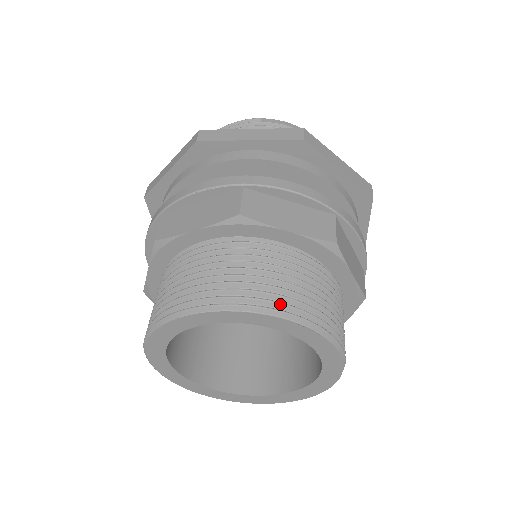
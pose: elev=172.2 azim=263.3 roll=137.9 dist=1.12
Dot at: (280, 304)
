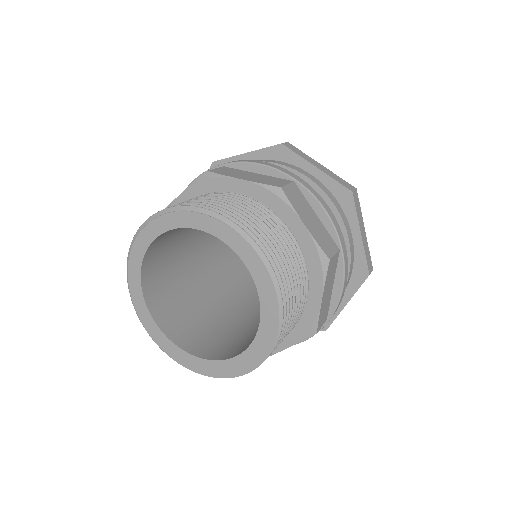
Dot at: (208, 207)
